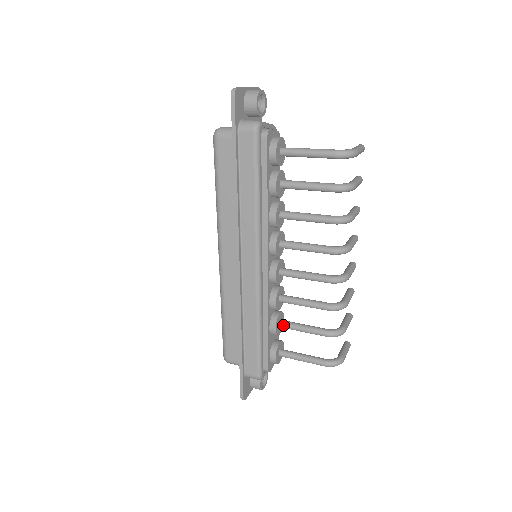
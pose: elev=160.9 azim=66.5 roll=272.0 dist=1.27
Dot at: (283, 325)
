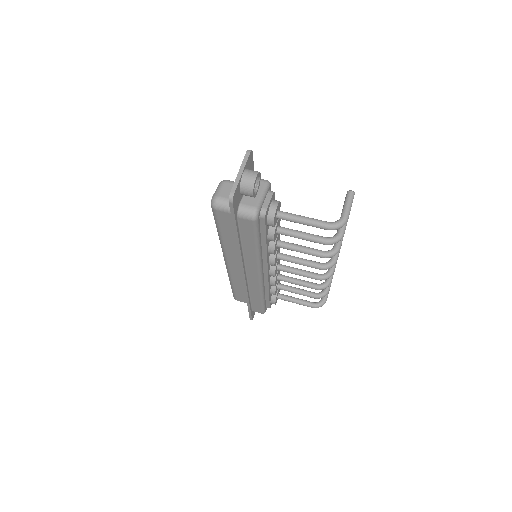
Dot at: (280, 289)
